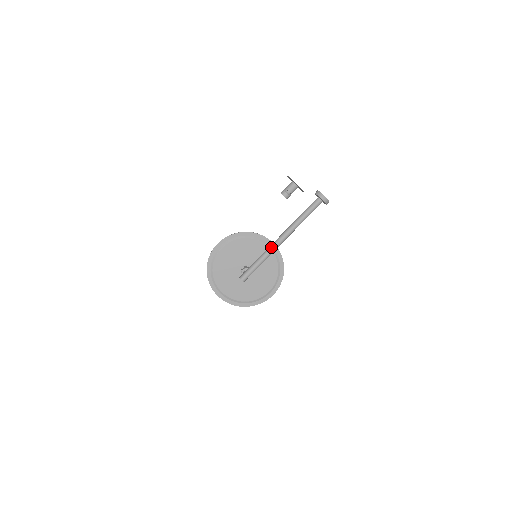
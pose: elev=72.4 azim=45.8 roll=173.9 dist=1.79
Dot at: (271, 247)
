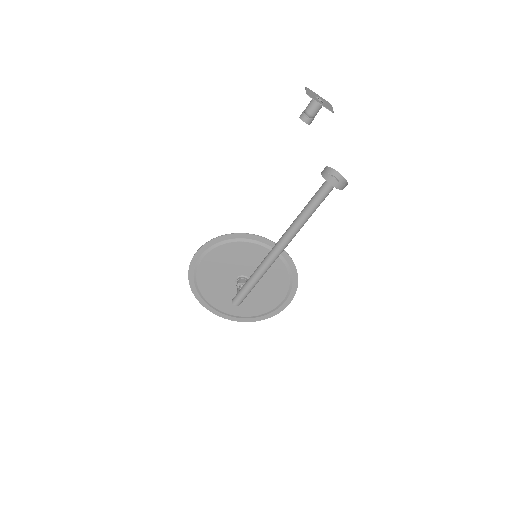
Dot at: (266, 260)
